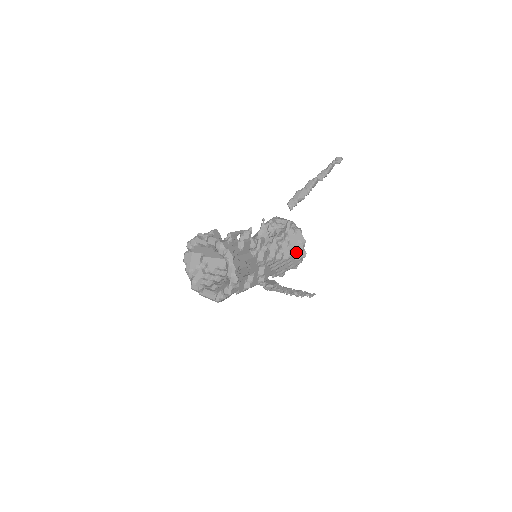
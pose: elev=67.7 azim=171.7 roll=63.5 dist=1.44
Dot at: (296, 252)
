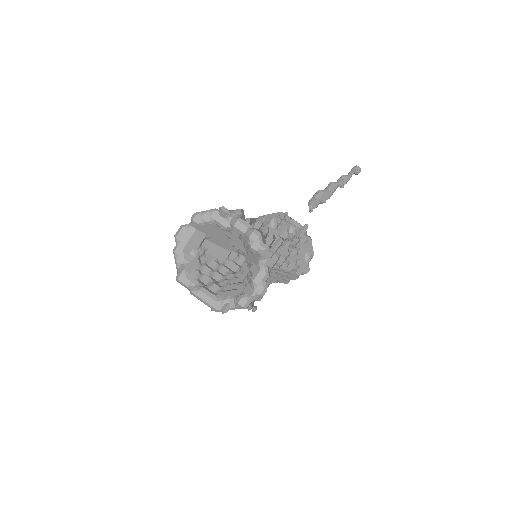
Dot at: (300, 265)
